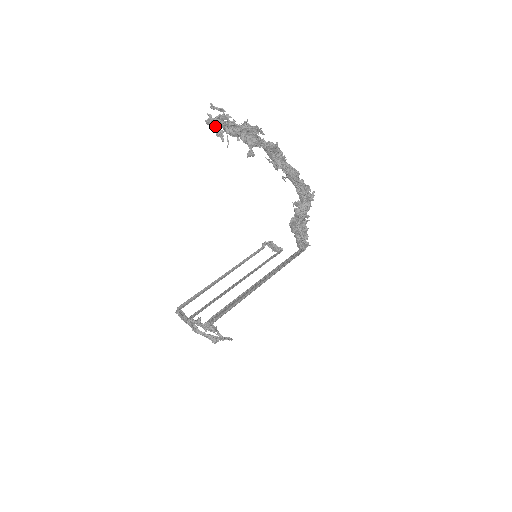
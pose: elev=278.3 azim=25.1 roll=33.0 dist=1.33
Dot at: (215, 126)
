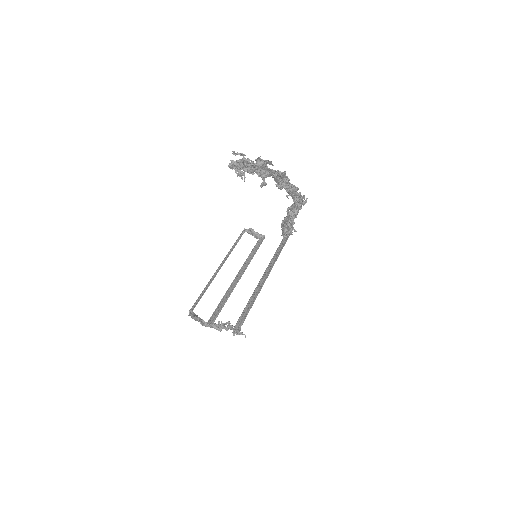
Dot at: (237, 169)
